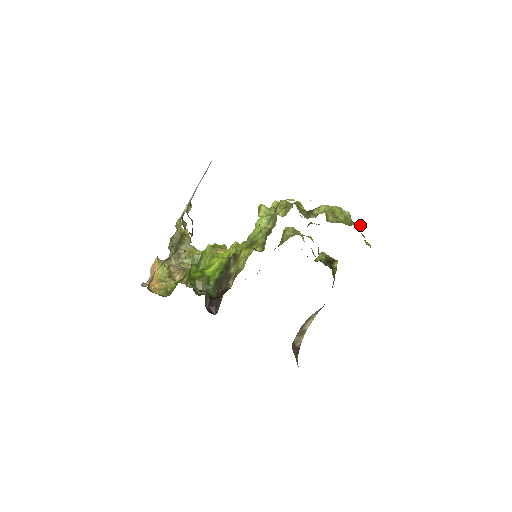
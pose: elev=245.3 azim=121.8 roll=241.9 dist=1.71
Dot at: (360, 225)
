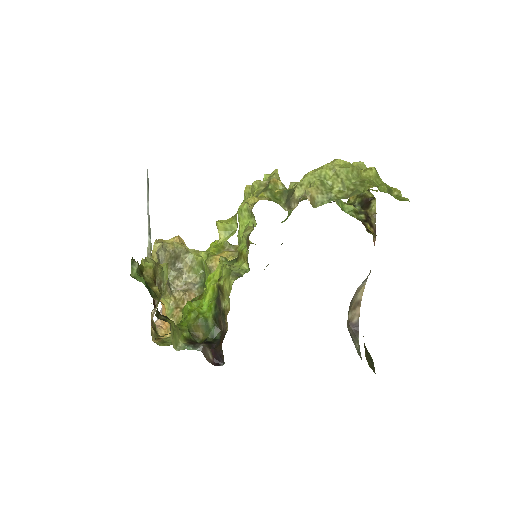
Dot at: (367, 189)
